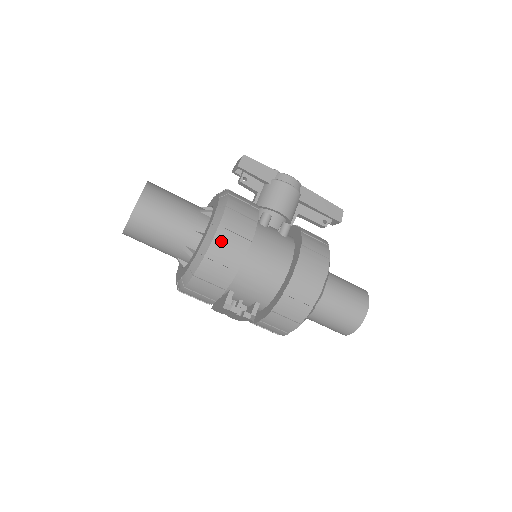
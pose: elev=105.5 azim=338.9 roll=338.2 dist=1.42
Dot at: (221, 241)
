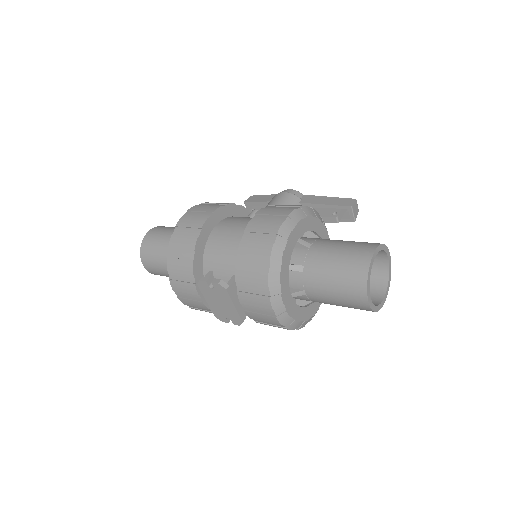
Dot at: (186, 219)
